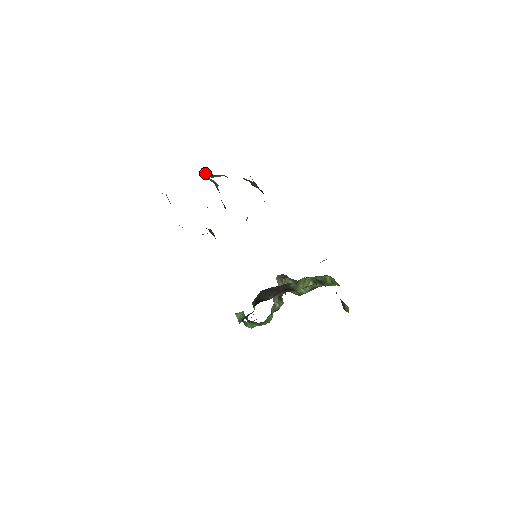
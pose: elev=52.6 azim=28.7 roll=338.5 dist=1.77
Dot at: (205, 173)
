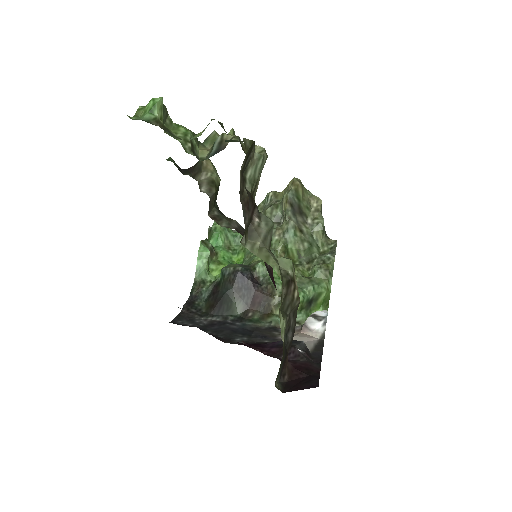
Dot at: (251, 150)
